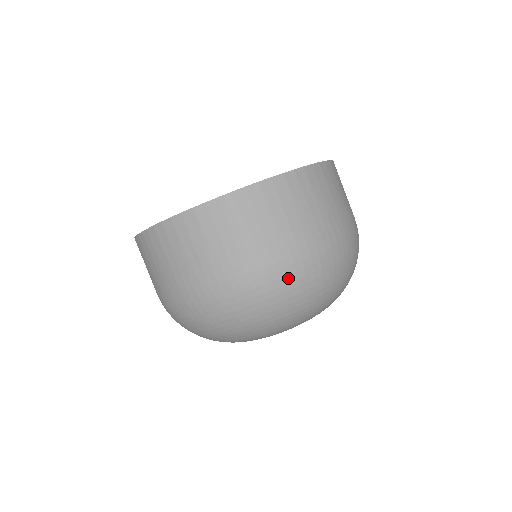
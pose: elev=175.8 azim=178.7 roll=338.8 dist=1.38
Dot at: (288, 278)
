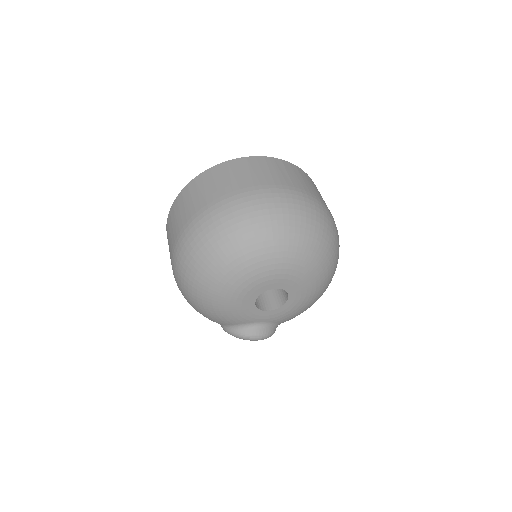
Dot at: (304, 203)
